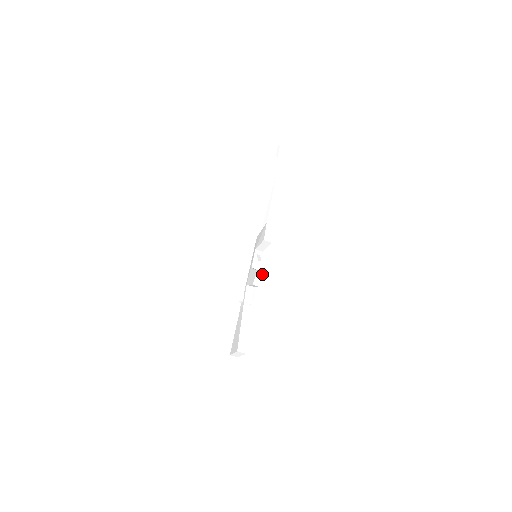
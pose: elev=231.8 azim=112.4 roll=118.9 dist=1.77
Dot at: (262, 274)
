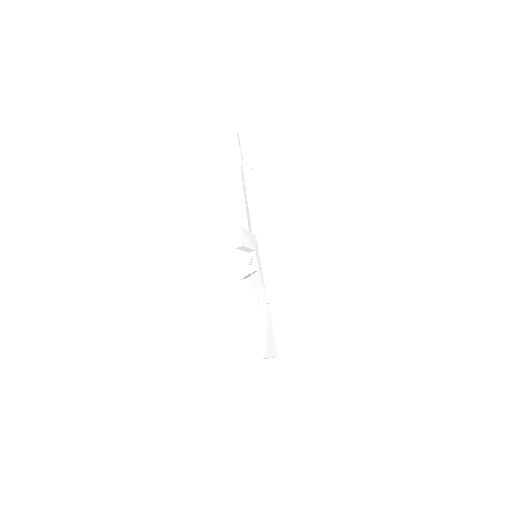
Dot at: (246, 280)
